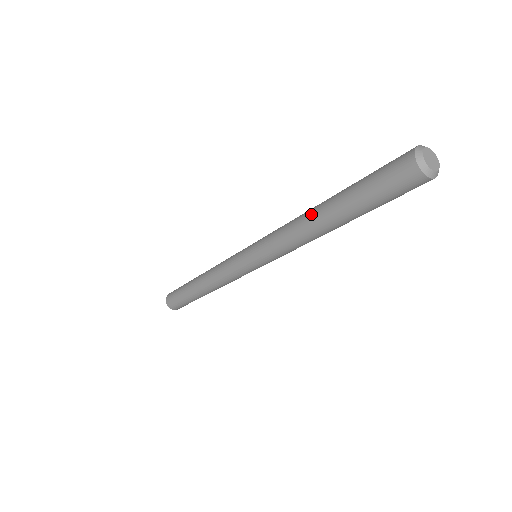
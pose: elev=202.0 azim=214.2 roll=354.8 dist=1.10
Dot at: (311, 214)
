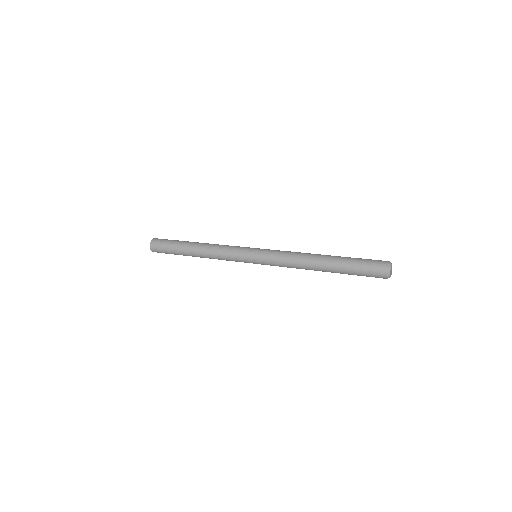
Dot at: (315, 259)
